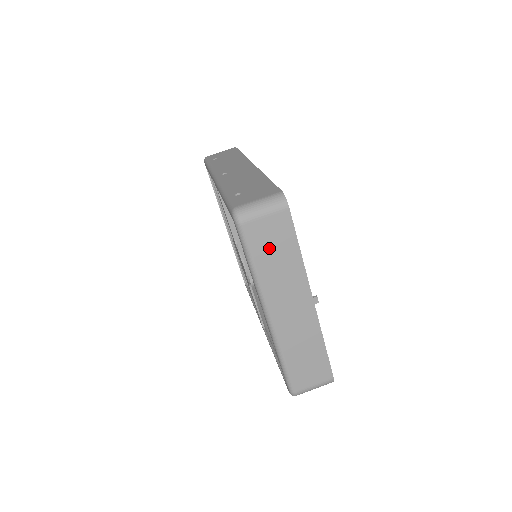
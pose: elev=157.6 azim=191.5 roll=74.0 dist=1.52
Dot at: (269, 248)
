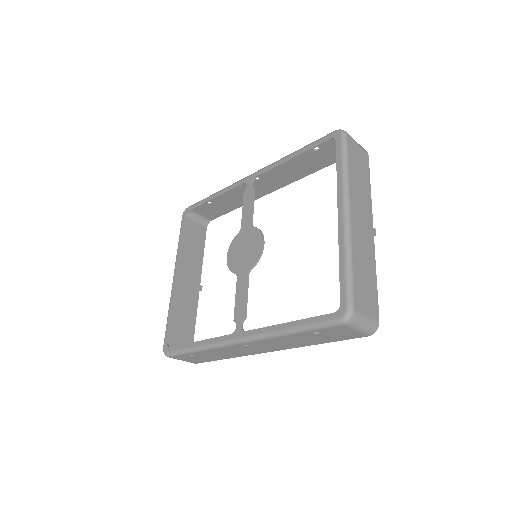
Dot at: (357, 165)
